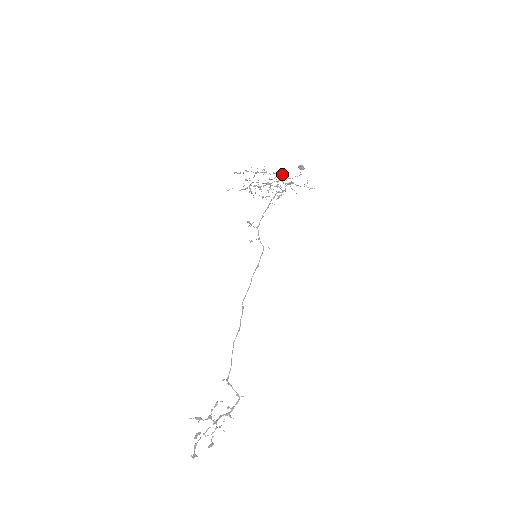
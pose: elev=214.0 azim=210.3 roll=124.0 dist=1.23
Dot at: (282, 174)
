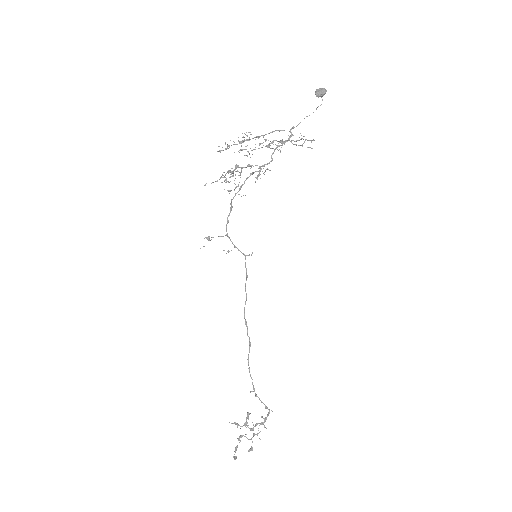
Dot at: (272, 131)
